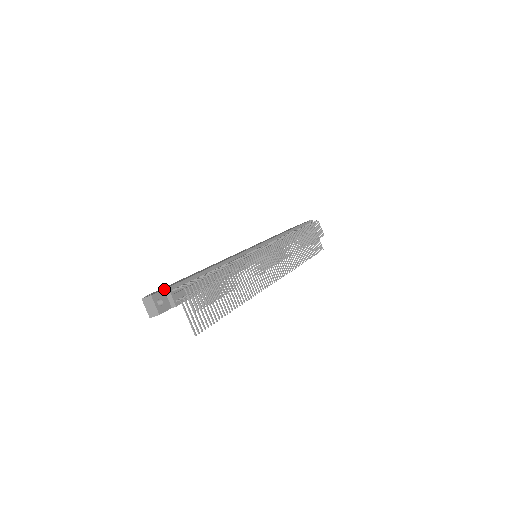
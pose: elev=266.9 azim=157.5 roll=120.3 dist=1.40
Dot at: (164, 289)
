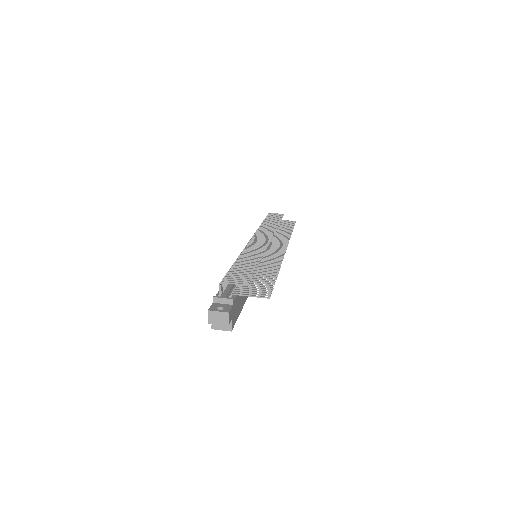
Dot at: (213, 302)
